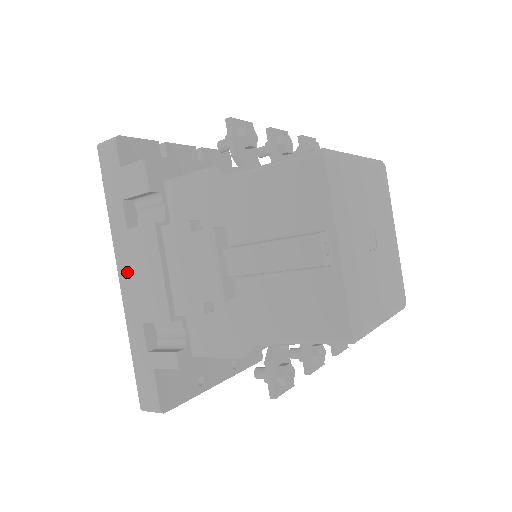
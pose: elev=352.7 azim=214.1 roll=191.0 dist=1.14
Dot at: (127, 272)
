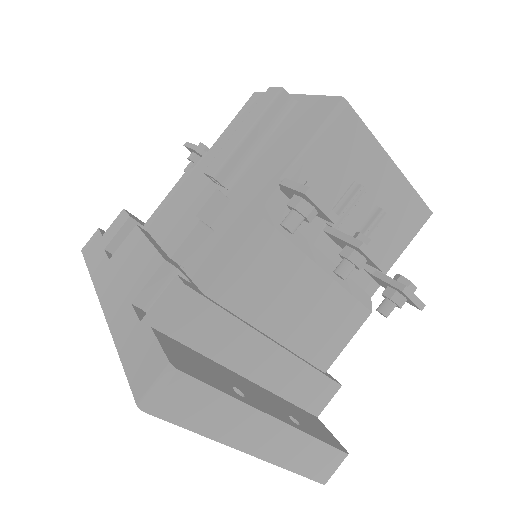
Dot at: (110, 287)
